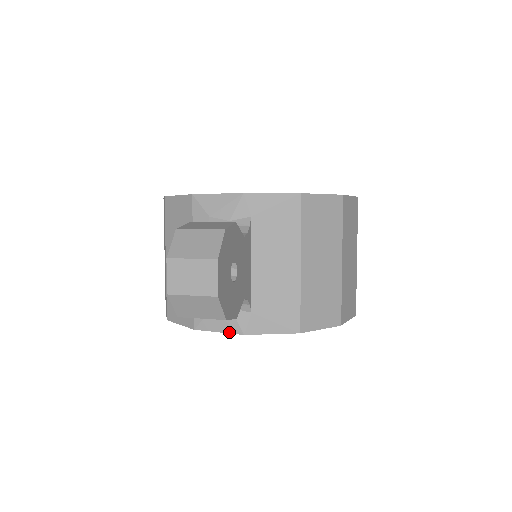
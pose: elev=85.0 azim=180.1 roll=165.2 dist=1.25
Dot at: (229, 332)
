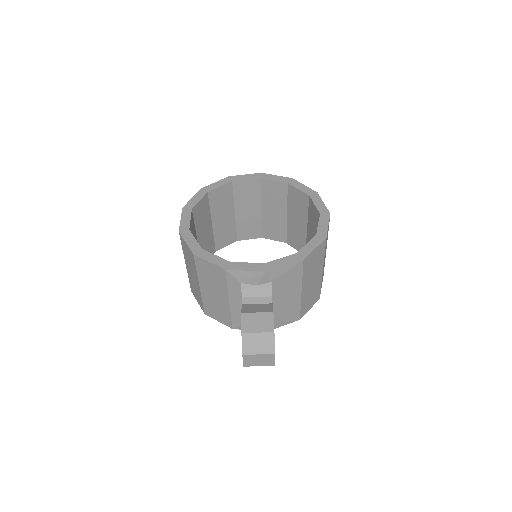
Dot at: occluded
